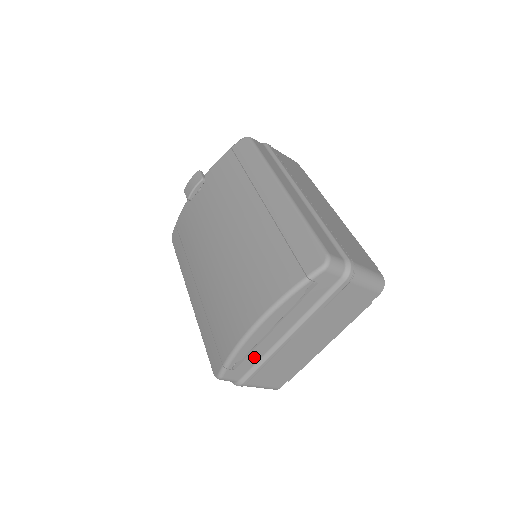
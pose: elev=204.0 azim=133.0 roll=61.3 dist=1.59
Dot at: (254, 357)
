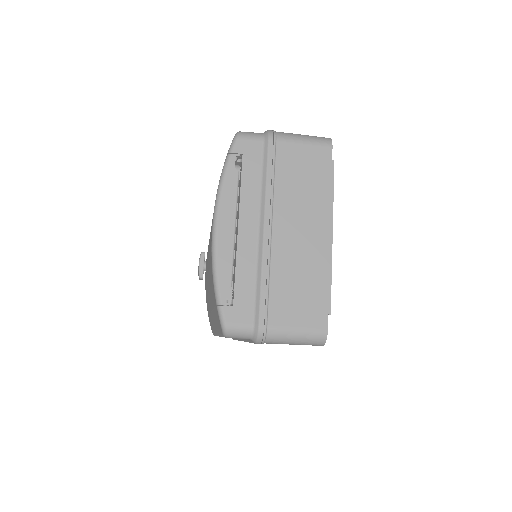
Dot at: (245, 278)
